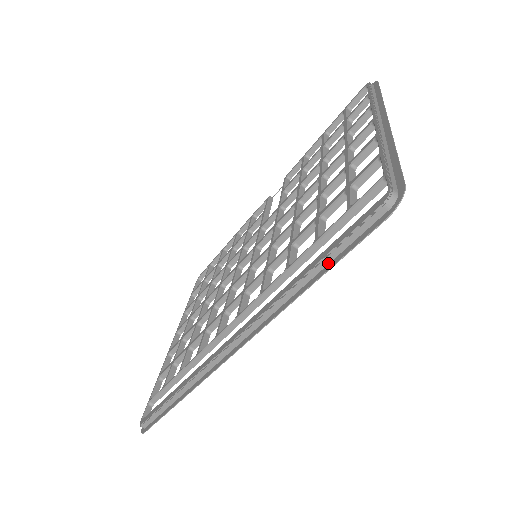
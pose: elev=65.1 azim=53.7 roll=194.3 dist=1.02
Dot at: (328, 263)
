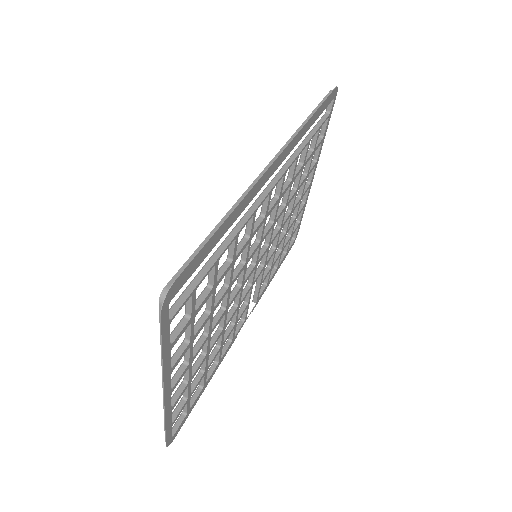
Dot at: (318, 111)
